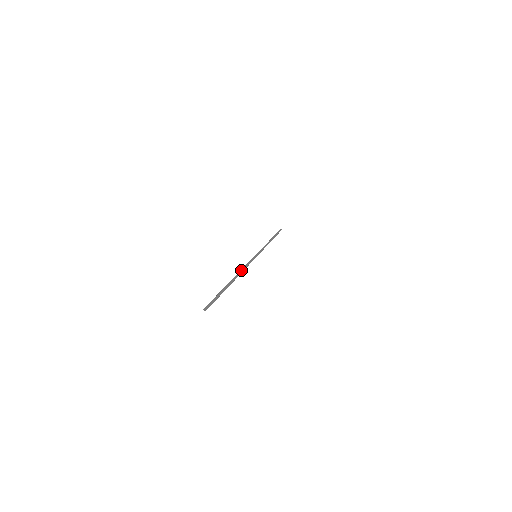
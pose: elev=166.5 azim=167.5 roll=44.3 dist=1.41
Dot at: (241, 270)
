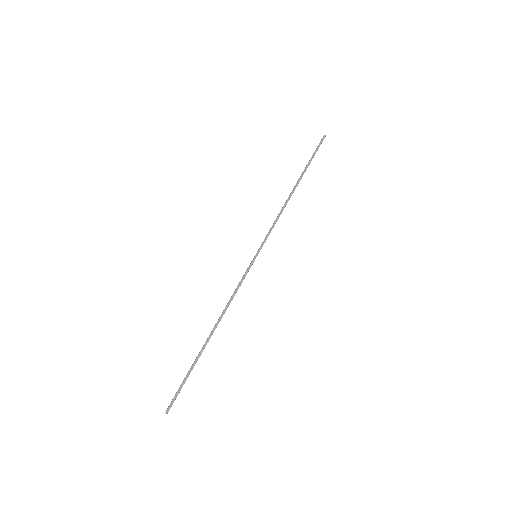
Dot at: (225, 309)
